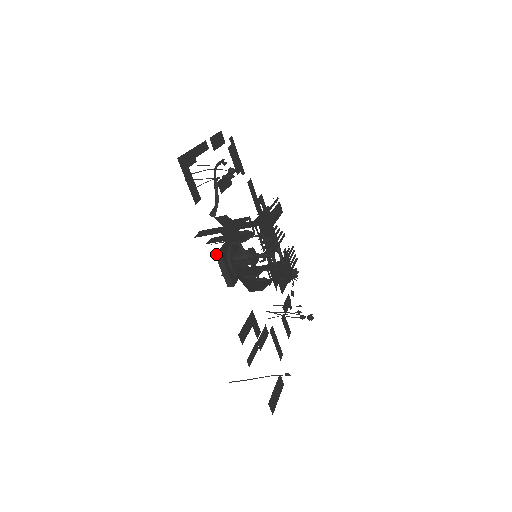
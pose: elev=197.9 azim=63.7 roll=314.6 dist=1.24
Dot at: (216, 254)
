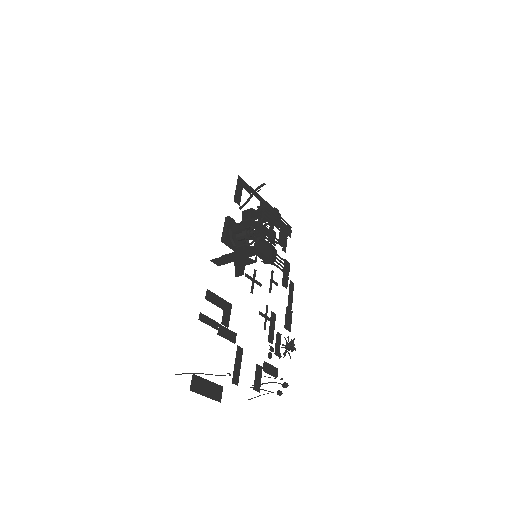
Dot at: (226, 217)
